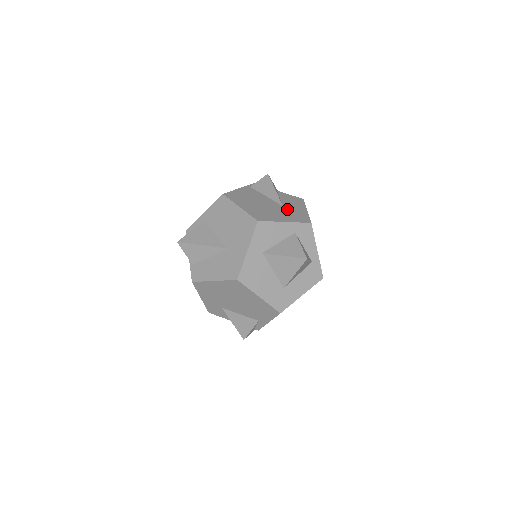
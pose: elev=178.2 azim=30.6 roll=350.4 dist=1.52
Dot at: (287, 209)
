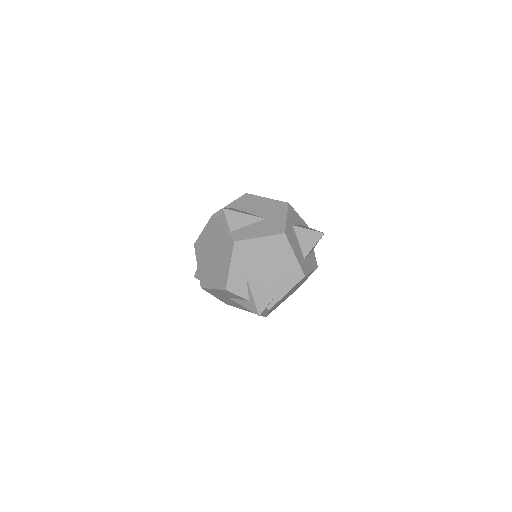
Dot at: occluded
